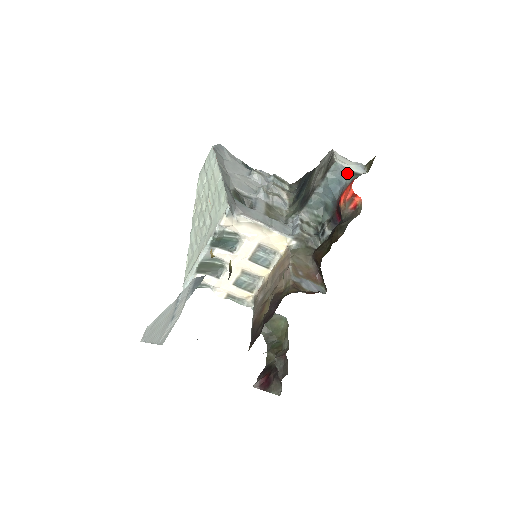
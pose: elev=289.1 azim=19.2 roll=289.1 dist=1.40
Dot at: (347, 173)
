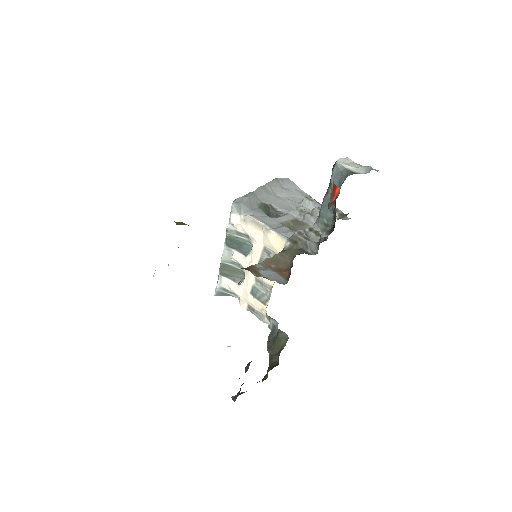
Dot at: (346, 173)
